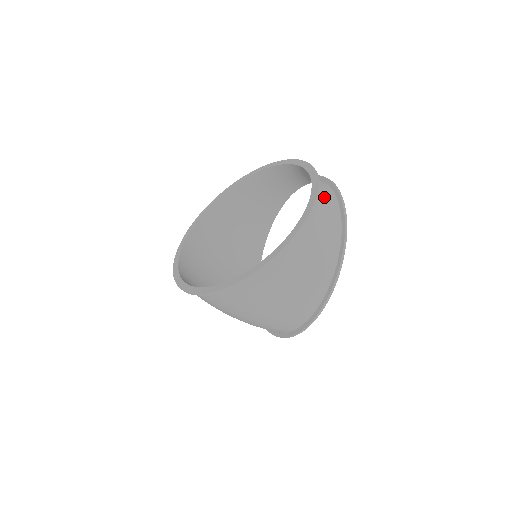
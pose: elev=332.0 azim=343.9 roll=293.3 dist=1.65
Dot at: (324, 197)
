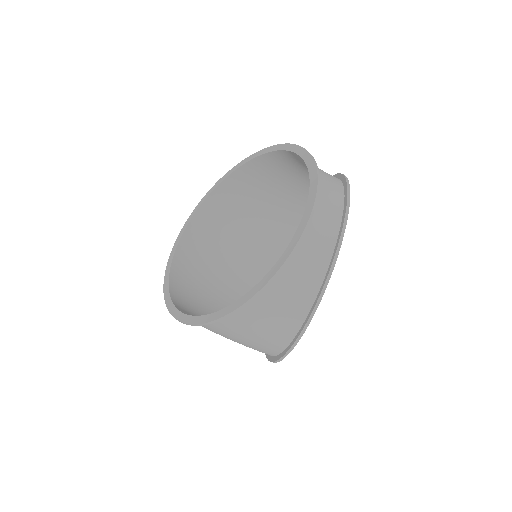
Dot at: (304, 261)
